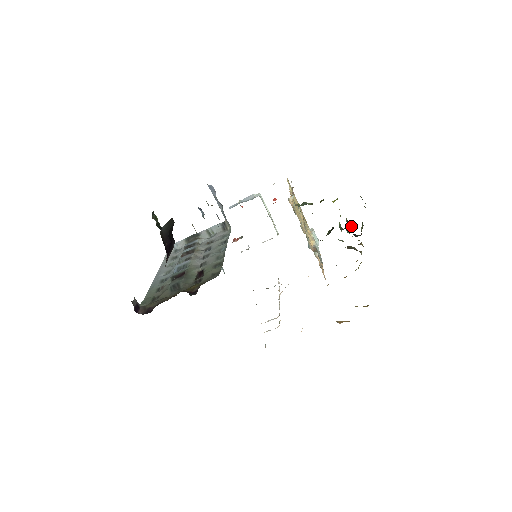
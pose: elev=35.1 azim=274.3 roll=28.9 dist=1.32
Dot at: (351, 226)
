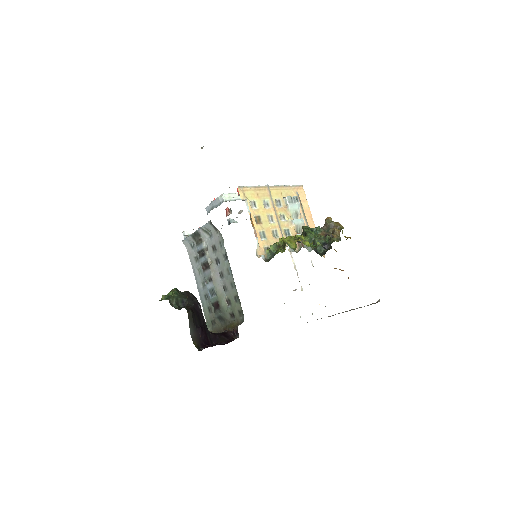
Dot at: (319, 248)
